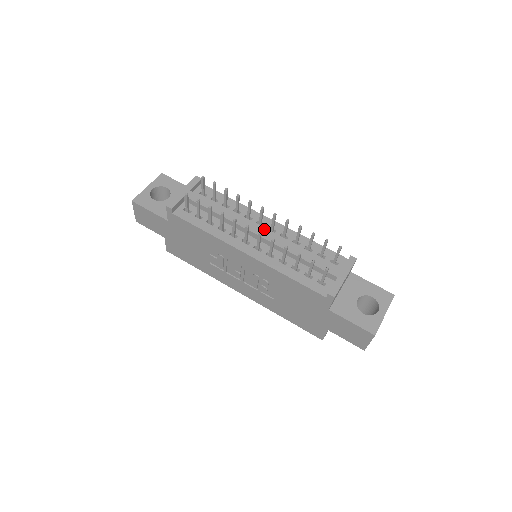
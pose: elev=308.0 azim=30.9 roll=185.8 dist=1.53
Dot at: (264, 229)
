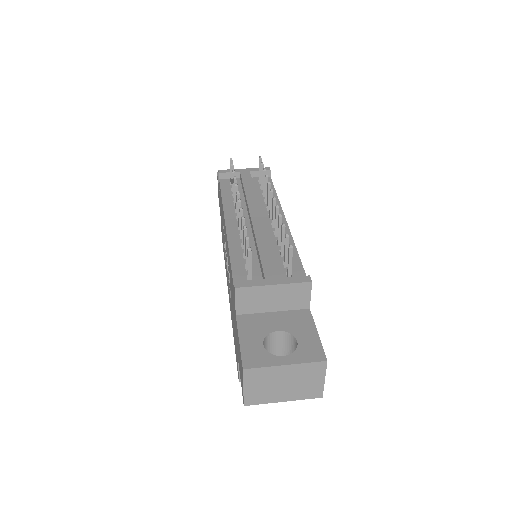
Dot at: (268, 221)
